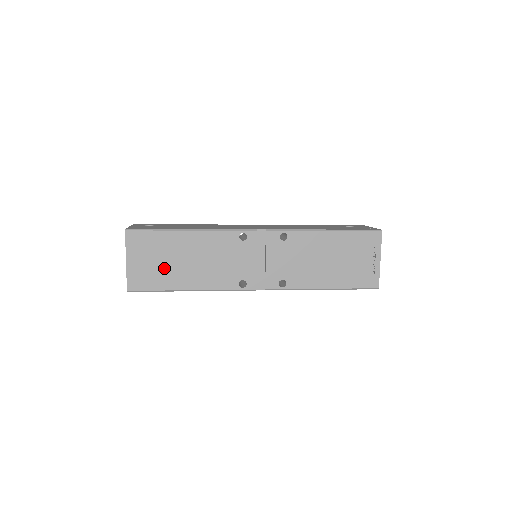
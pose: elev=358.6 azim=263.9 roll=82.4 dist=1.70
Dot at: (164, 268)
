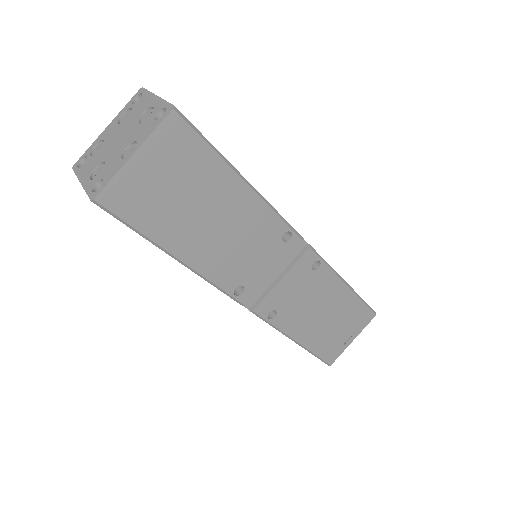
Dot at: (174, 206)
